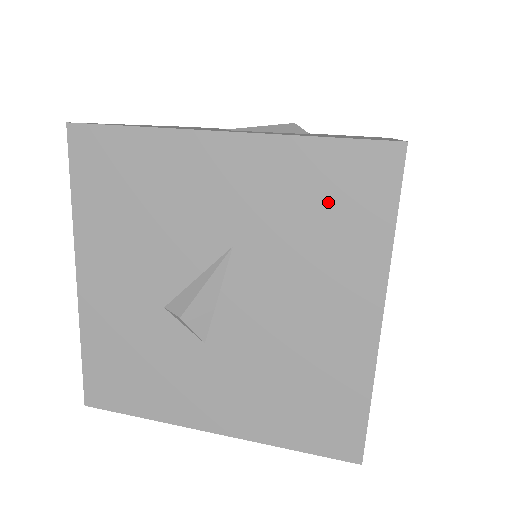
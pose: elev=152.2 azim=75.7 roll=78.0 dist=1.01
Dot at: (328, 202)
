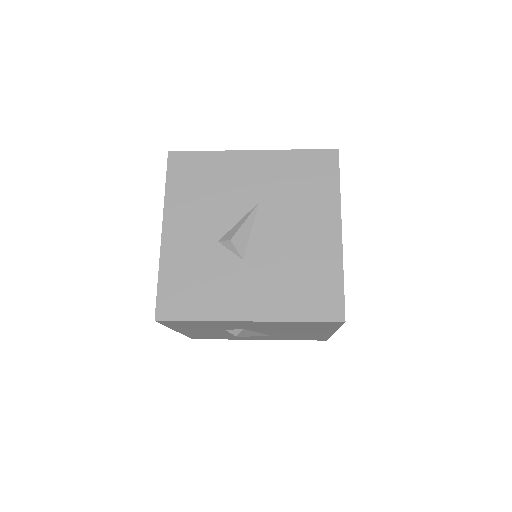
Dot at: (307, 176)
